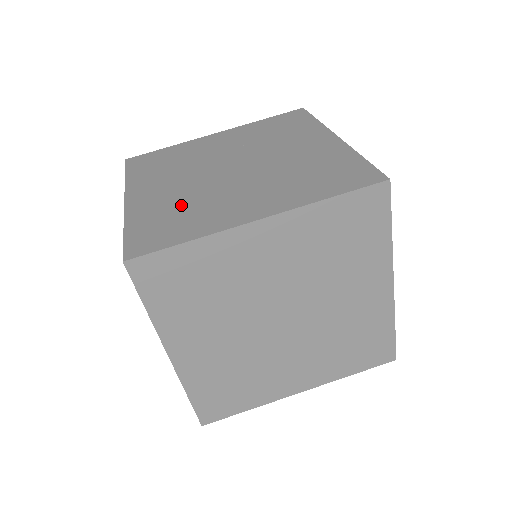
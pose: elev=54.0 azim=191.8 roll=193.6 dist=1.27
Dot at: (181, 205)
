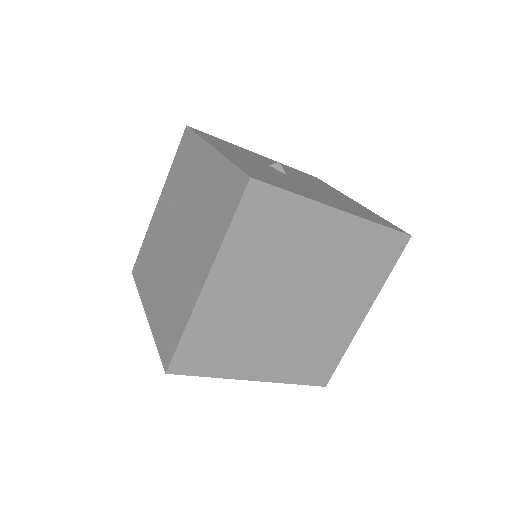
Dot at: (169, 299)
